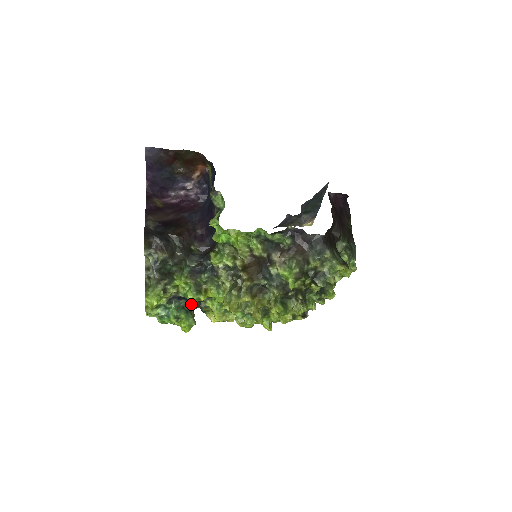
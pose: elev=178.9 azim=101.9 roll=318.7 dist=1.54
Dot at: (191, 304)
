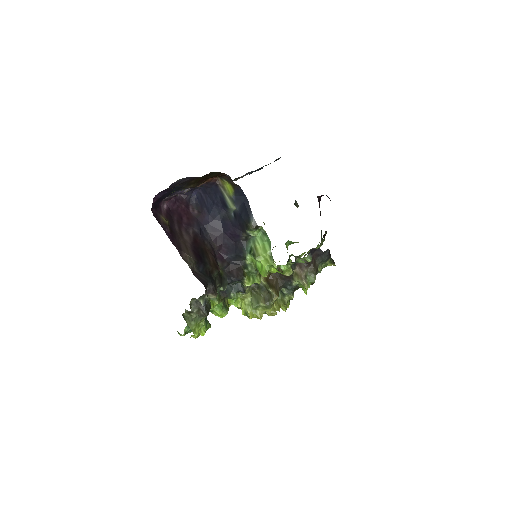
Dot at: occluded
